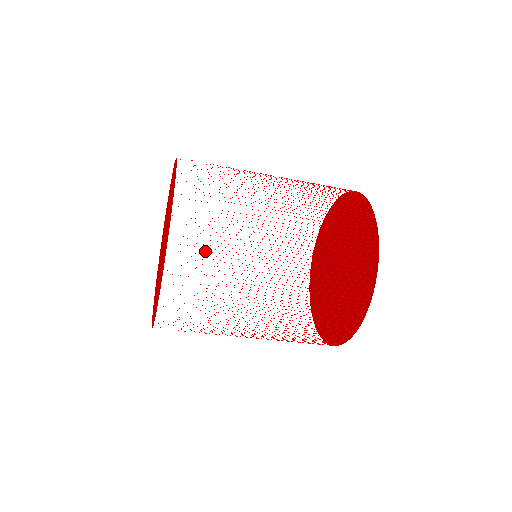
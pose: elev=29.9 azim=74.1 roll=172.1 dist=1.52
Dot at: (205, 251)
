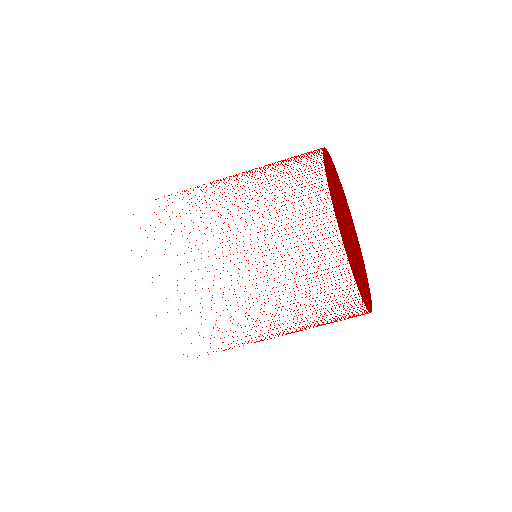
Dot at: occluded
